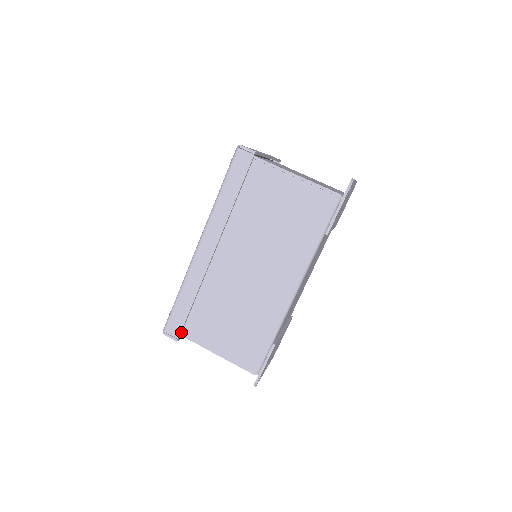
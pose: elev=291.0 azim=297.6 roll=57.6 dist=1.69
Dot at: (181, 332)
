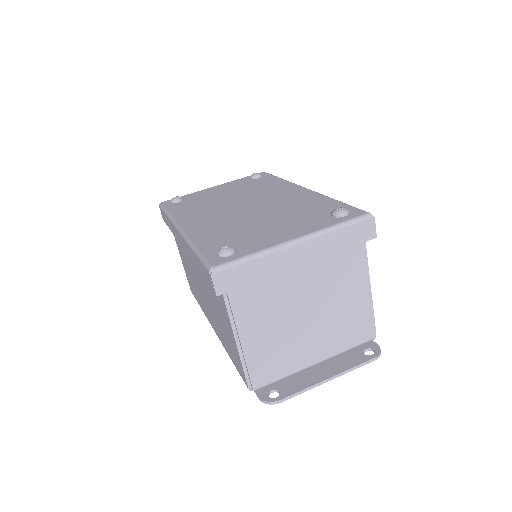
Dot at: occluded
